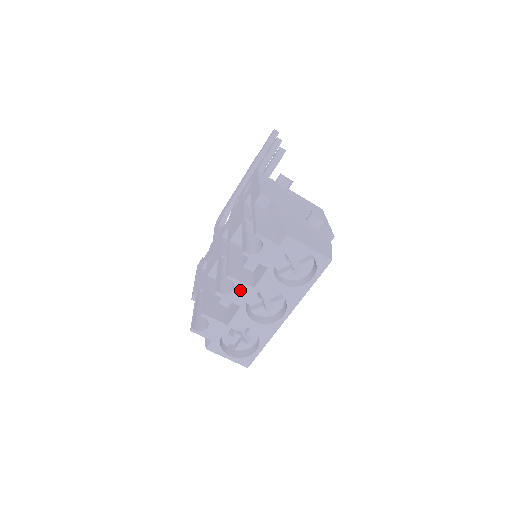
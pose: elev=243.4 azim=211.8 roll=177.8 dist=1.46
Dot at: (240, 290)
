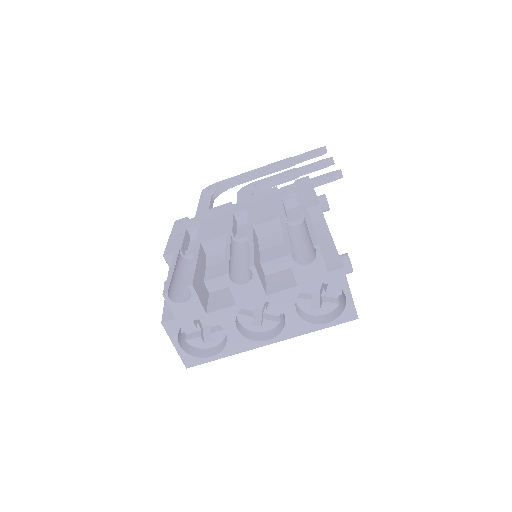
Dot at: (252, 288)
